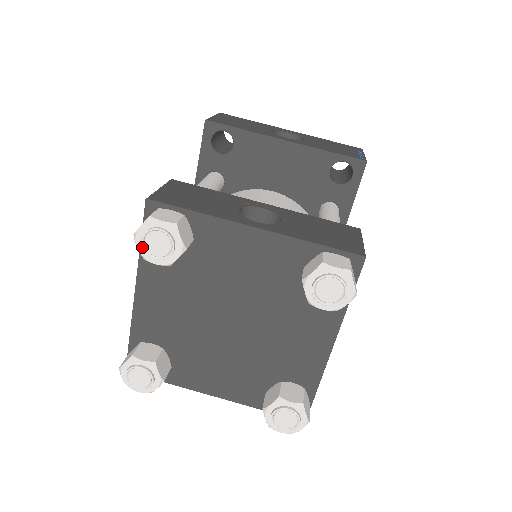
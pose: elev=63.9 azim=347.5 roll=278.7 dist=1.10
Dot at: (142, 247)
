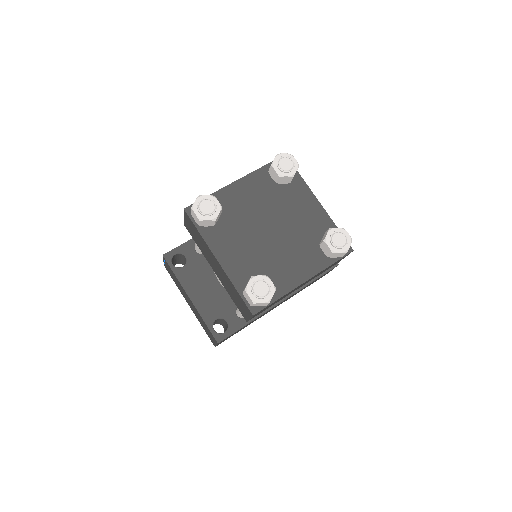
Dot at: (278, 159)
